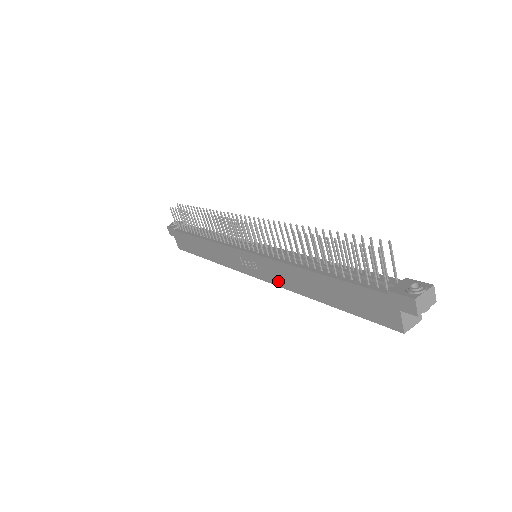
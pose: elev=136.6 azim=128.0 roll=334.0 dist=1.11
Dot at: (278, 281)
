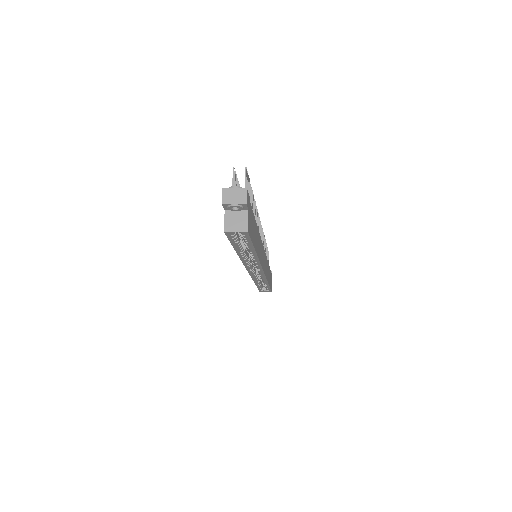
Dot at: occluded
